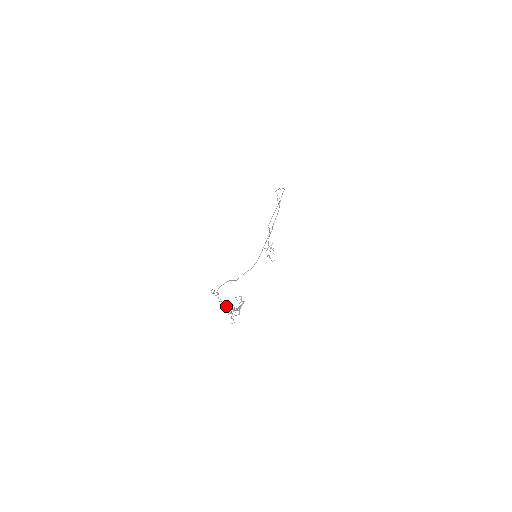
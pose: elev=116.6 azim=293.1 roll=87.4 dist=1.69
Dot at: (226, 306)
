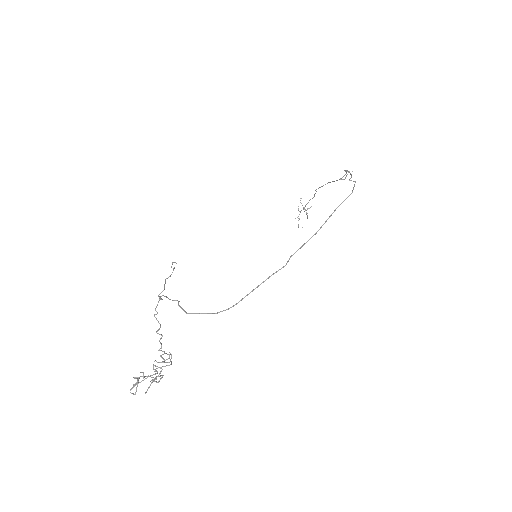
Dot at: (158, 330)
